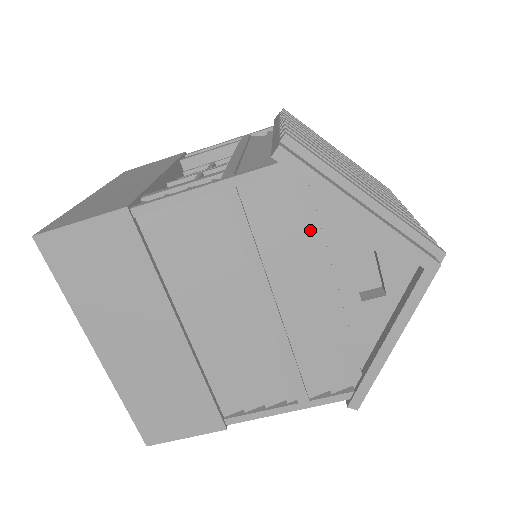
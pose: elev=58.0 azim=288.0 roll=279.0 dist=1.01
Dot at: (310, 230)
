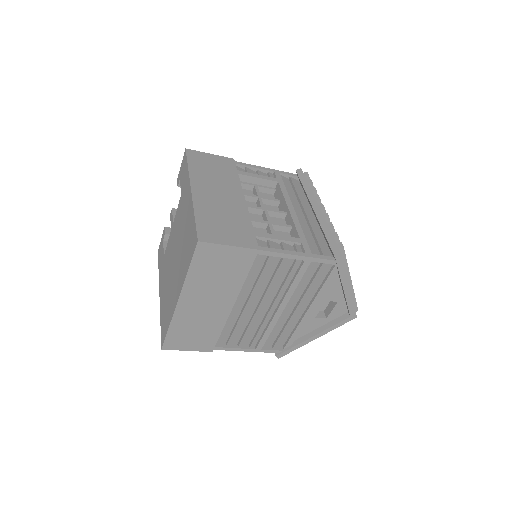
Dot at: (323, 287)
